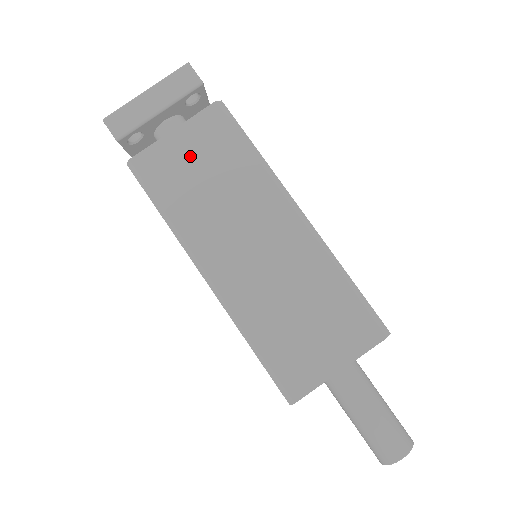
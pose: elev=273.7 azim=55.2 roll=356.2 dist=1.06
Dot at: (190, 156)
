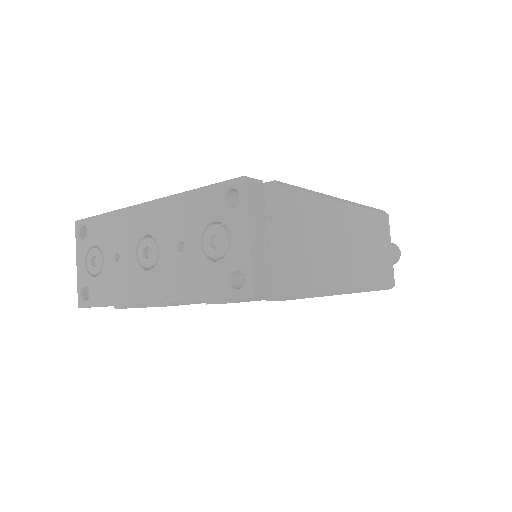
Dot at: (303, 242)
